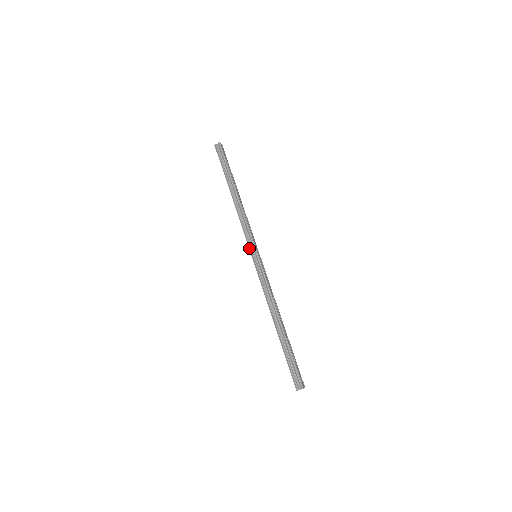
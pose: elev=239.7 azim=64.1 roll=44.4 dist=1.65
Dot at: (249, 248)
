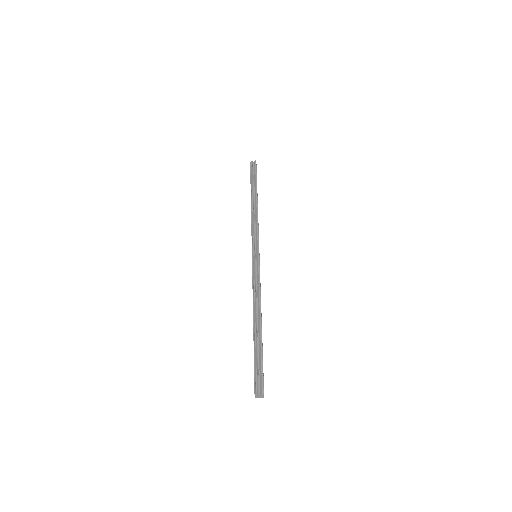
Dot at: (252, 246)
